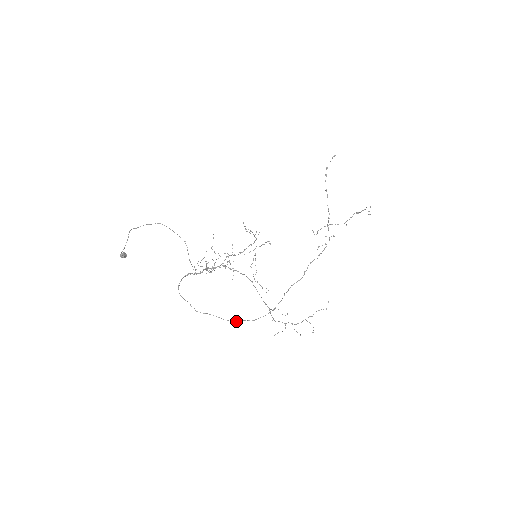
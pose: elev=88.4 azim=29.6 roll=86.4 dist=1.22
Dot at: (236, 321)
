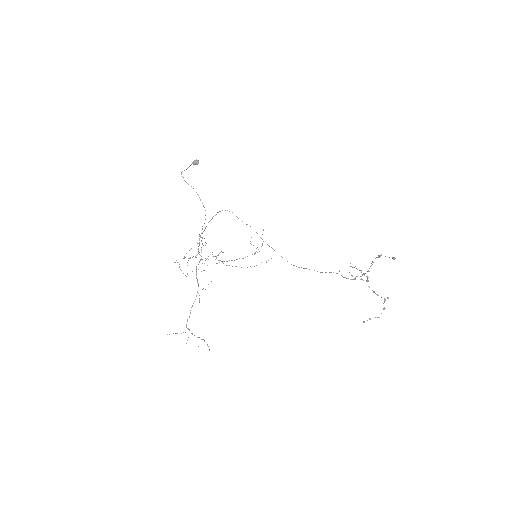
Dot at: occluded
